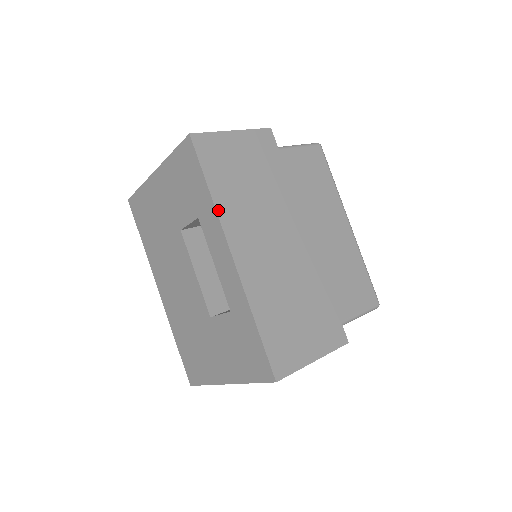
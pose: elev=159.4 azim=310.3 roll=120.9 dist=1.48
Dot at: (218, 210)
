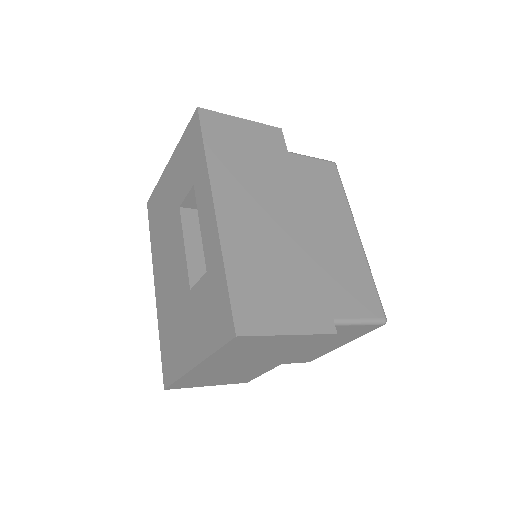
Dot at: (210, 168)
